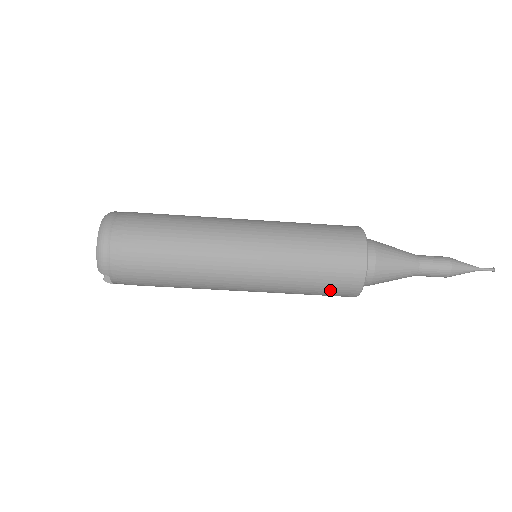
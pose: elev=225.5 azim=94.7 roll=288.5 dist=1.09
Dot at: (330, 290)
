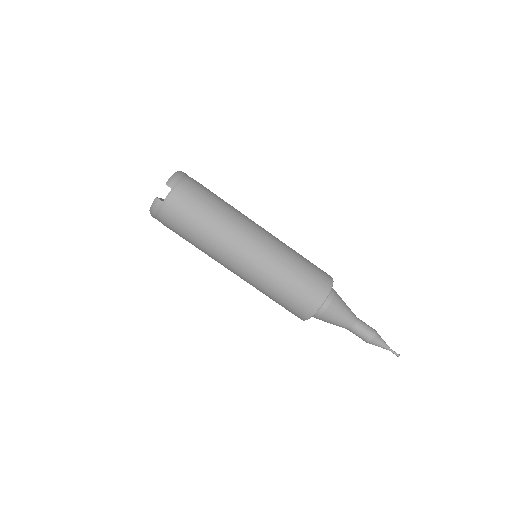
Dot at: (306, 287)
